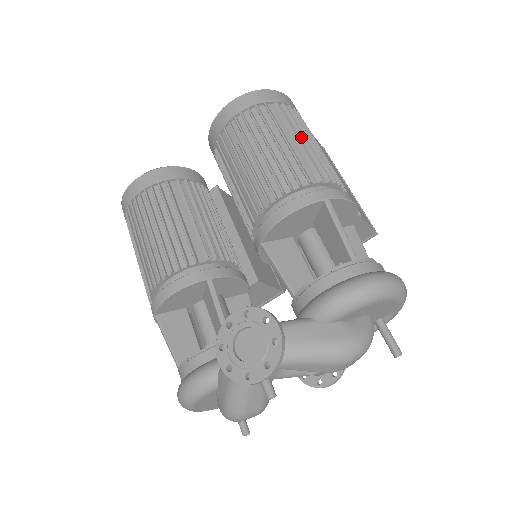
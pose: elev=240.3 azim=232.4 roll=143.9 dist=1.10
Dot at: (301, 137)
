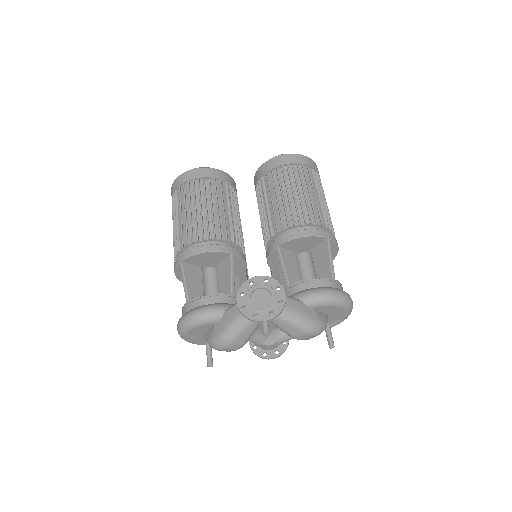
Dot at: (322, 197)
